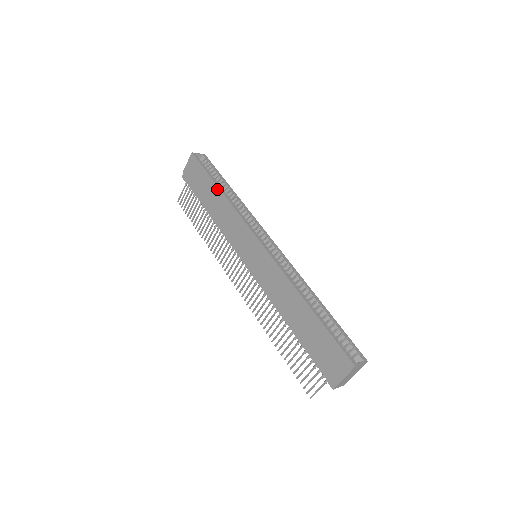
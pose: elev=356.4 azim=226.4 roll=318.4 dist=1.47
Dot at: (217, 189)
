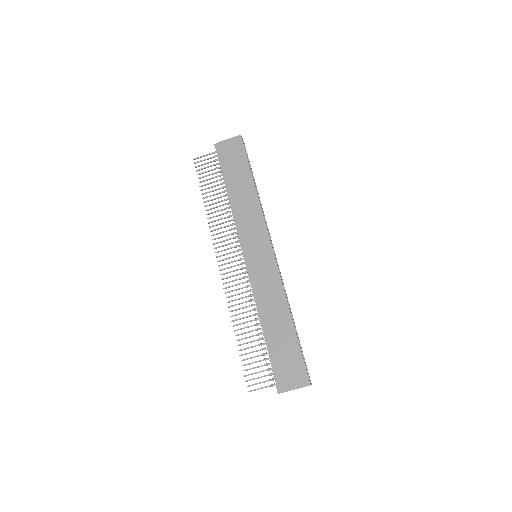
Dot at: (252, 182)
